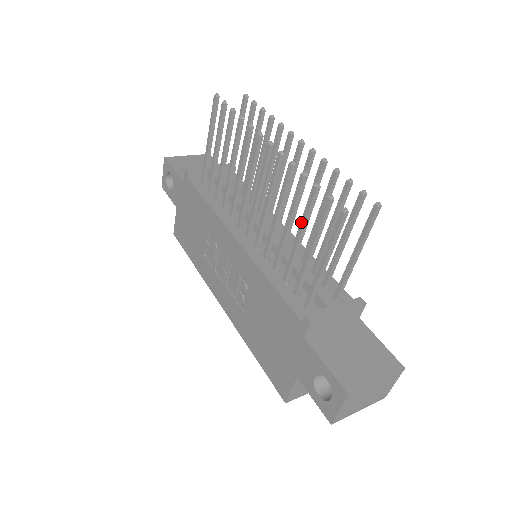
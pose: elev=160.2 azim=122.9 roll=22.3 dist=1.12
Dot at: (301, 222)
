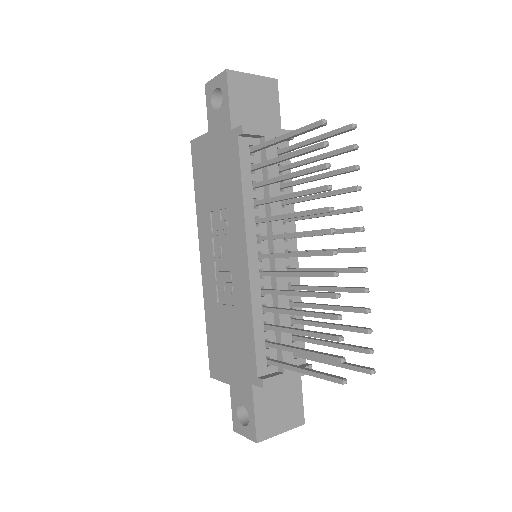
Dot at: (309, 332)
